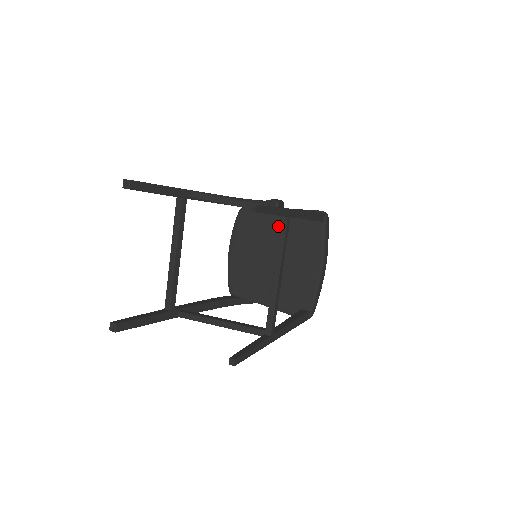
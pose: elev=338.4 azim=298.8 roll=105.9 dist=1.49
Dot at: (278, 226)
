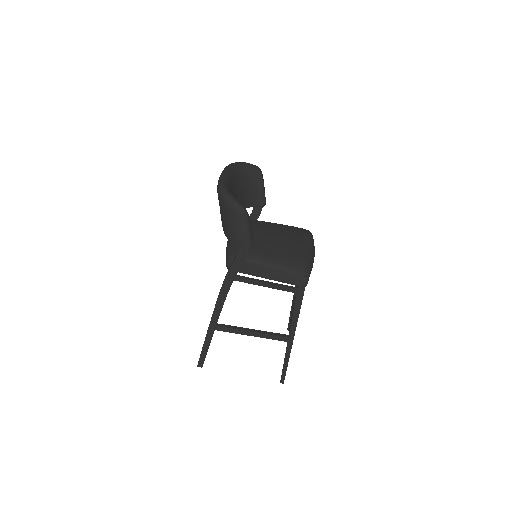
Dot at: occluded
